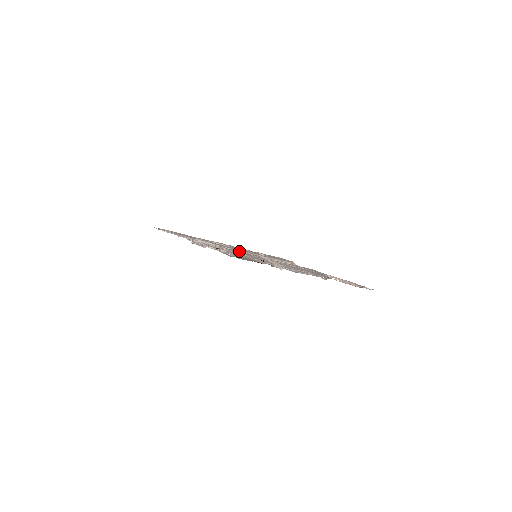
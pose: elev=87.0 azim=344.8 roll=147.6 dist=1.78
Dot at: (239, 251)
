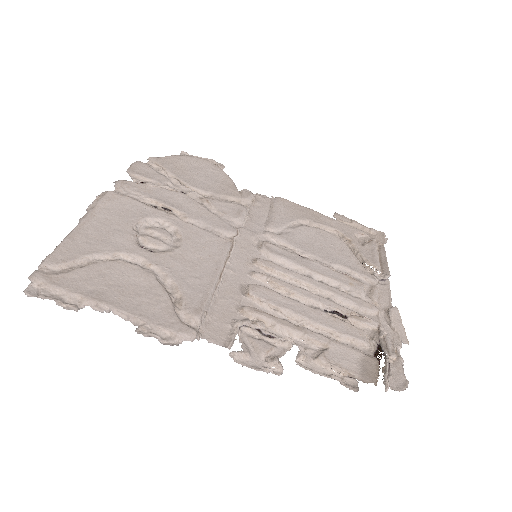
Dot at: (268, 293)
